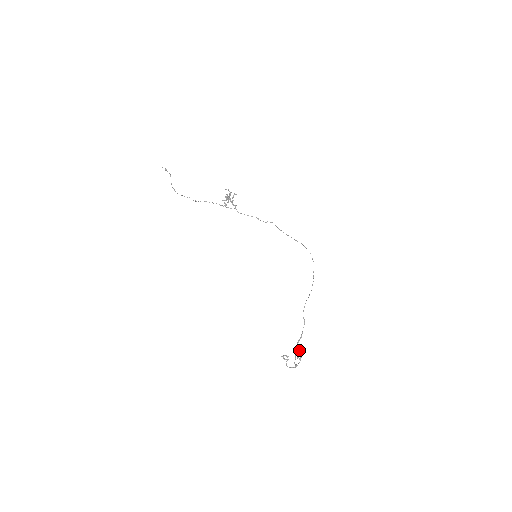
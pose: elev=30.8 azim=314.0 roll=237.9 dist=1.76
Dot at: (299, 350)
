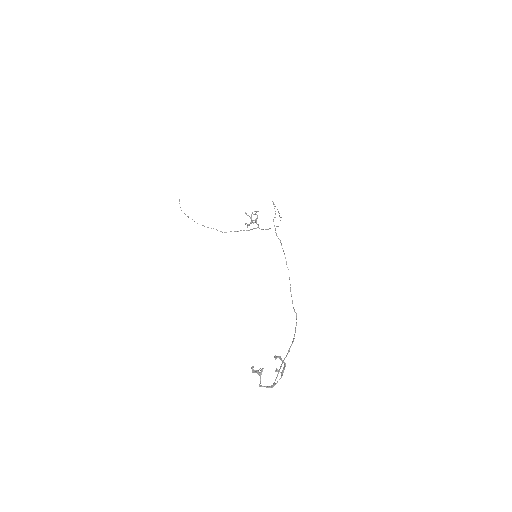
Dot at: (279, 357)
